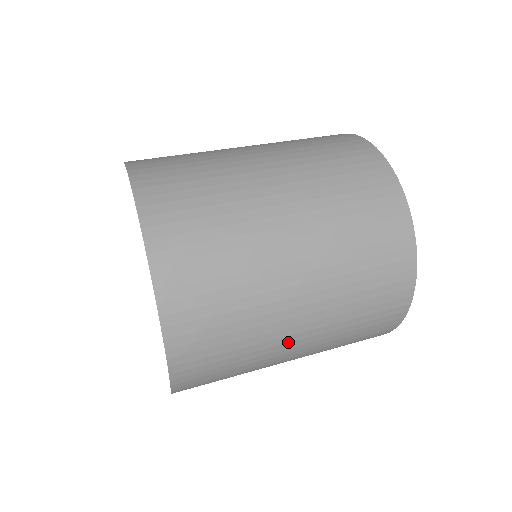
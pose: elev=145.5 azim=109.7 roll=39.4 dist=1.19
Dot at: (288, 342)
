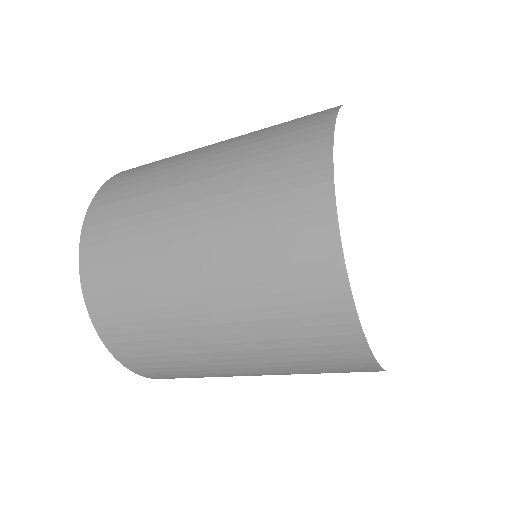
Dot at: (181, 265)
